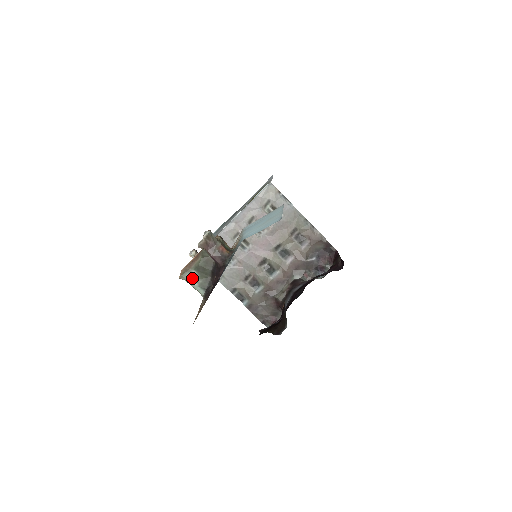
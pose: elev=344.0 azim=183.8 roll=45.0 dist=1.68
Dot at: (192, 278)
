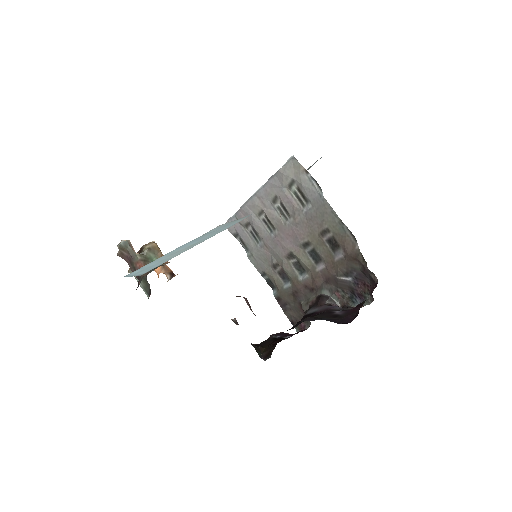
Dot at: occluded
